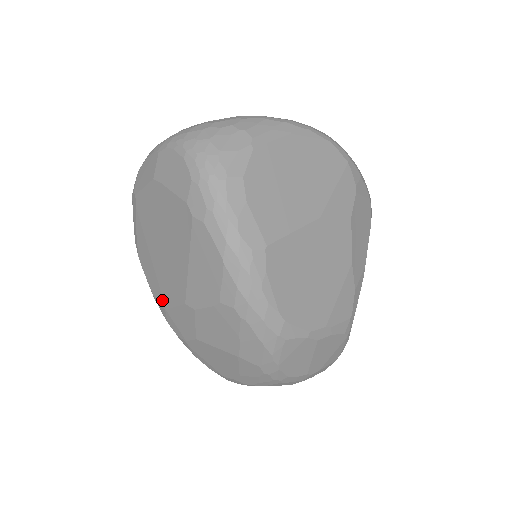
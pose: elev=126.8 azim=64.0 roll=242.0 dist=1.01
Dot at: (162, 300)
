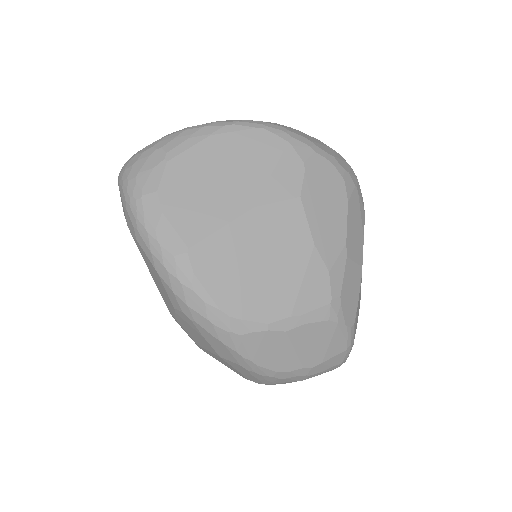
Dot at: occluded
